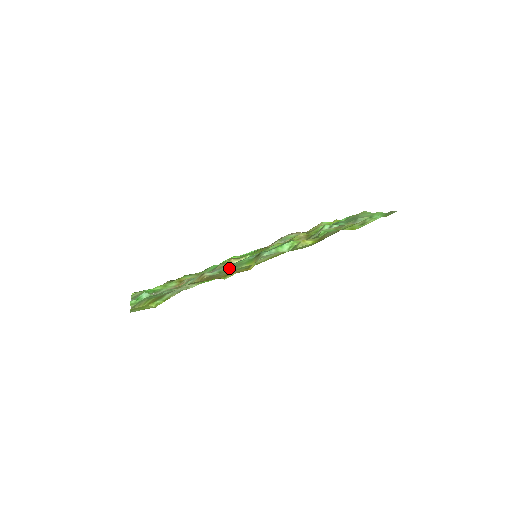
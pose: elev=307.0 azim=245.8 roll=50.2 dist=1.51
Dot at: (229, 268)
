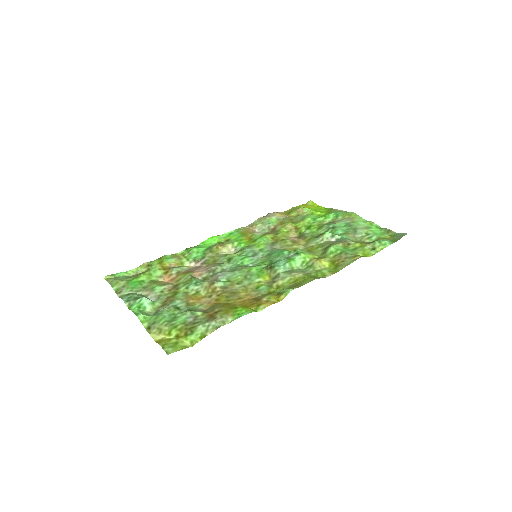
Dot at: (239, 277)
